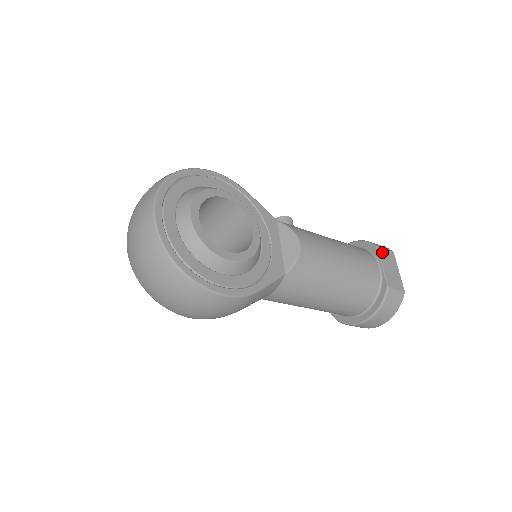
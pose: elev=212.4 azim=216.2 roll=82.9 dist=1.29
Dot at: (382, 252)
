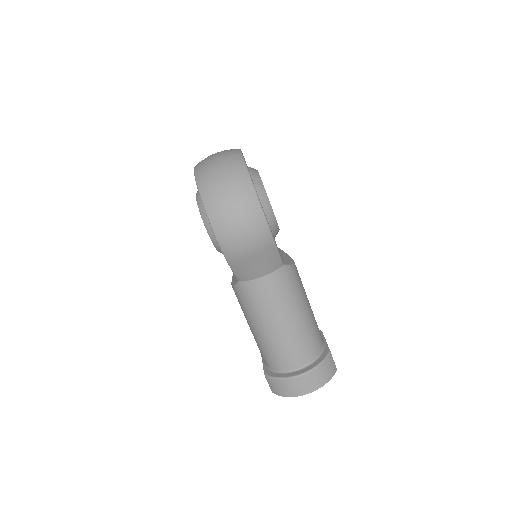
Dot at: occluded
